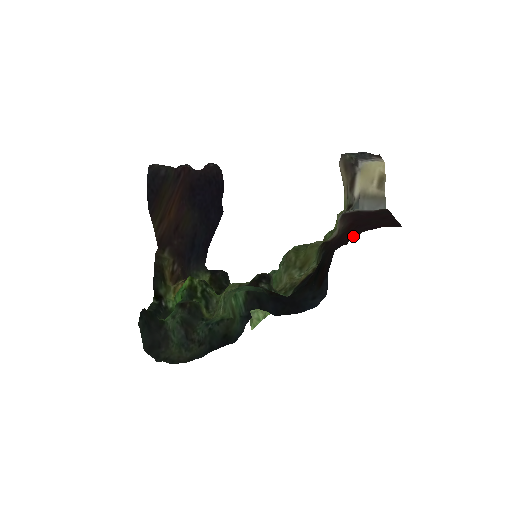
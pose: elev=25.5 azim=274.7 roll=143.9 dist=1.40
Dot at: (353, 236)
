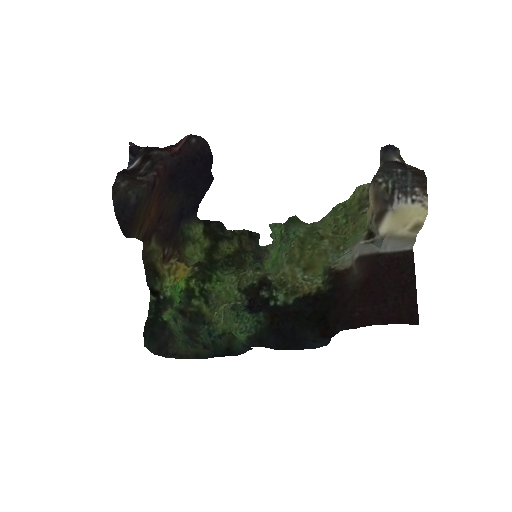
Dot at: (364, 321)
